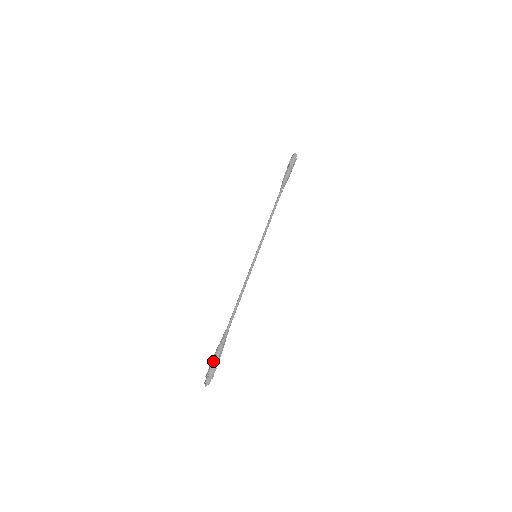
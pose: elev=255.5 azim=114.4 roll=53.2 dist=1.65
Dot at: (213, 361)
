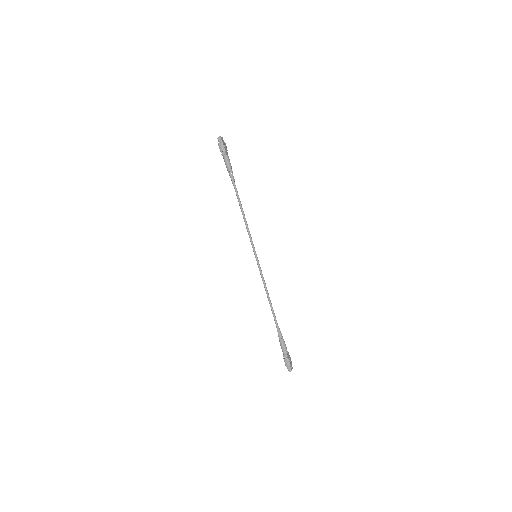
Dot at: (283, 354)
